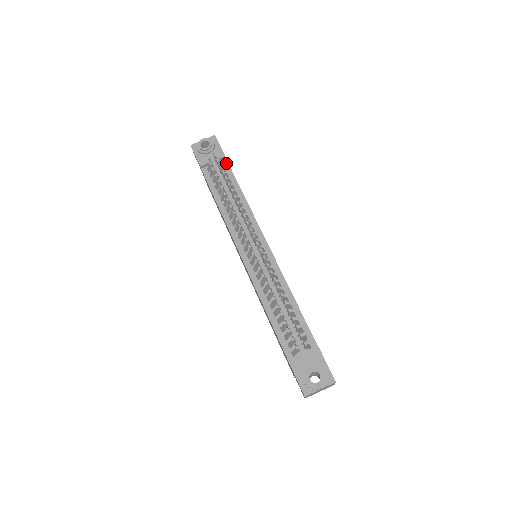
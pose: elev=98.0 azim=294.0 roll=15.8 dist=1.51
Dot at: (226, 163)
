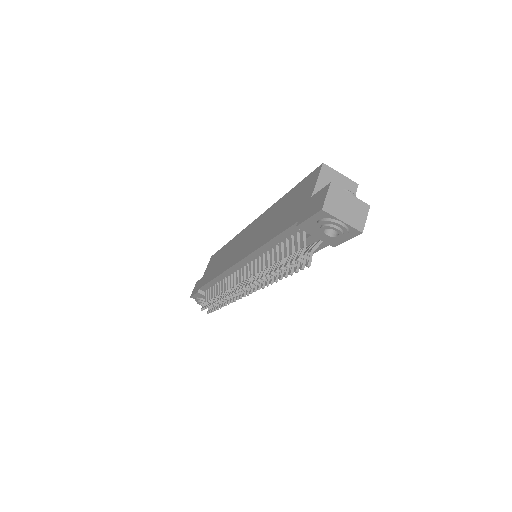
Dot at: (327, 244)
